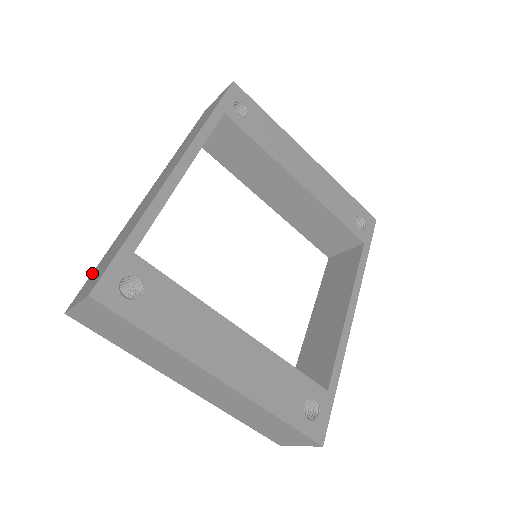
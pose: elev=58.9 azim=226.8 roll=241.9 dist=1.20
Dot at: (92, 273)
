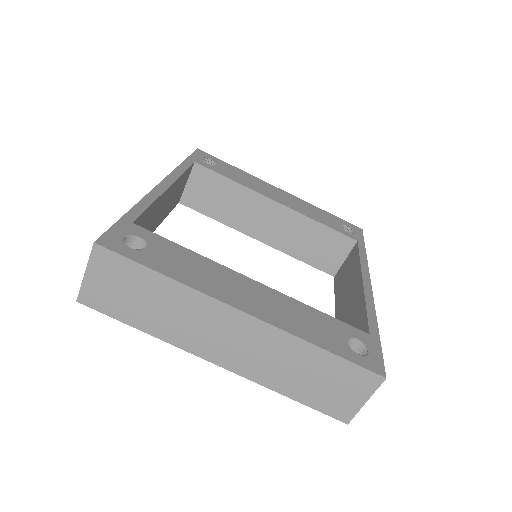
Dot at: occluded
